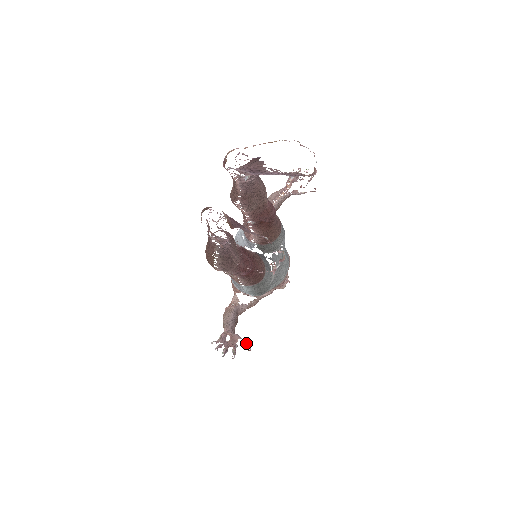
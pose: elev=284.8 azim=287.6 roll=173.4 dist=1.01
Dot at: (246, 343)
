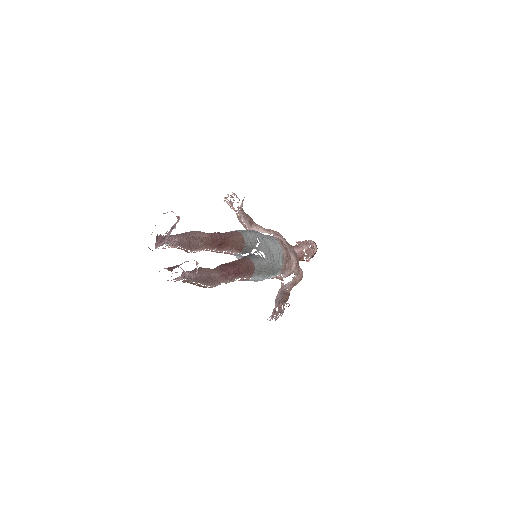
Dot at: (285, 303)
